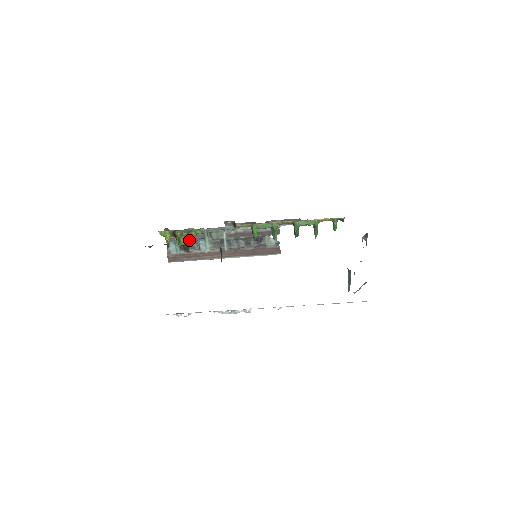
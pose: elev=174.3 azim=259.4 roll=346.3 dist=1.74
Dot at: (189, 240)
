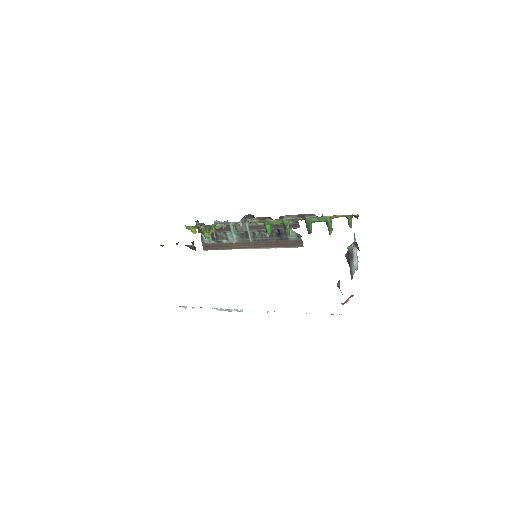
Dot at: (217, 231)
